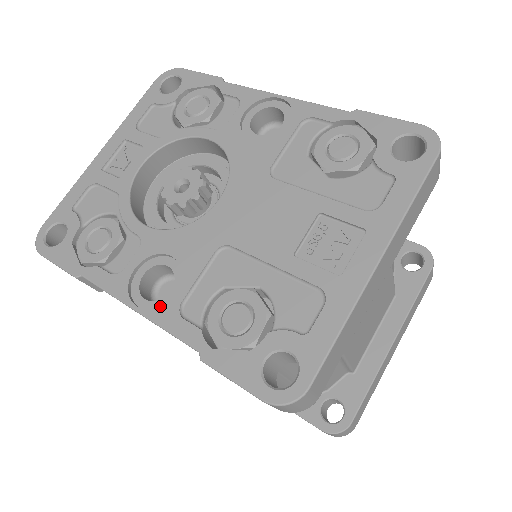
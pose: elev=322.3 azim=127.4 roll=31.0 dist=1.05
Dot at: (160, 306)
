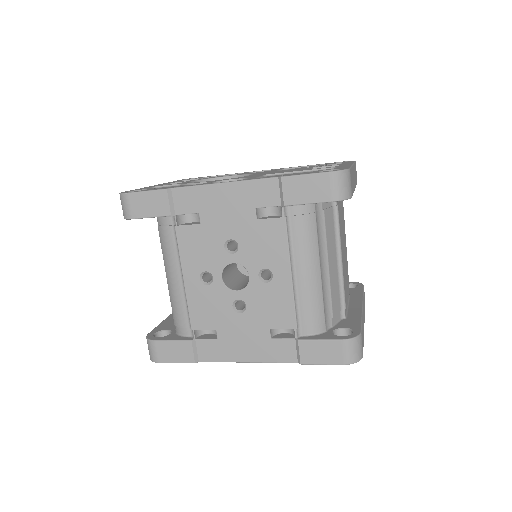
Dot at: occluded
